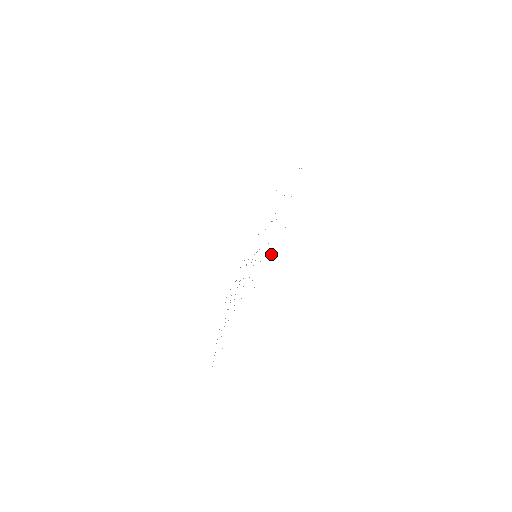
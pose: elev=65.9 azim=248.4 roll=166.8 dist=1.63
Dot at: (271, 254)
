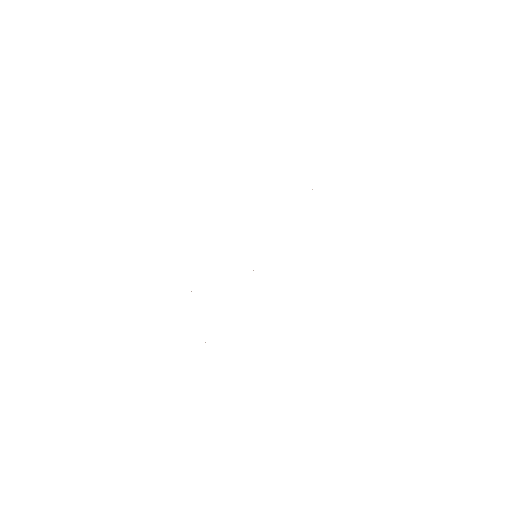
Dot at: occluded
